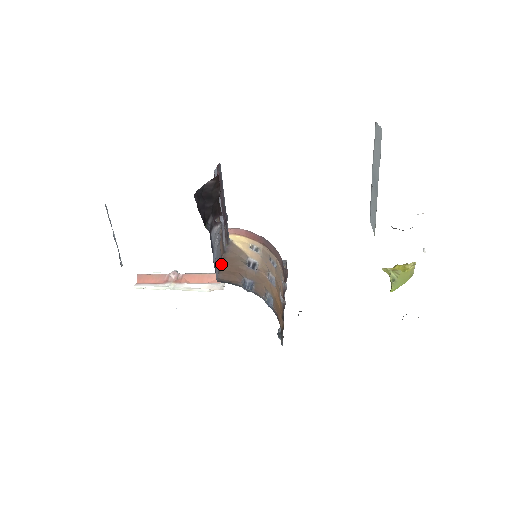
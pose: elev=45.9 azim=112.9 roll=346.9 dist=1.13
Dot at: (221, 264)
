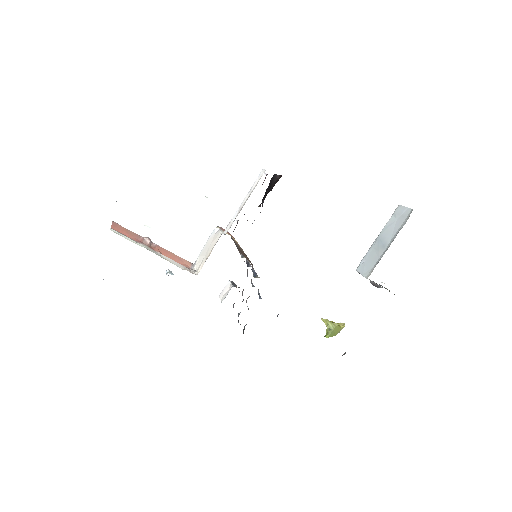
Dot at: (236, 245)
